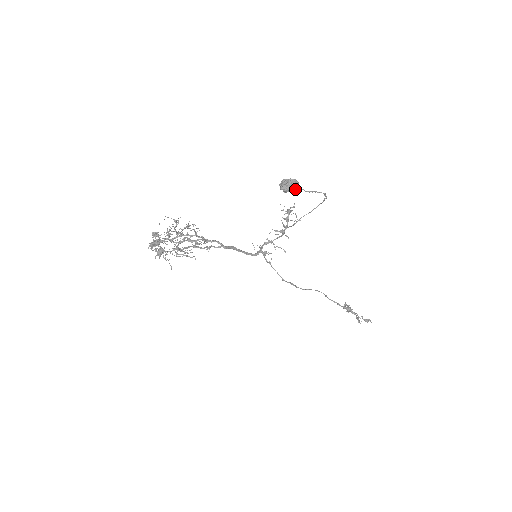
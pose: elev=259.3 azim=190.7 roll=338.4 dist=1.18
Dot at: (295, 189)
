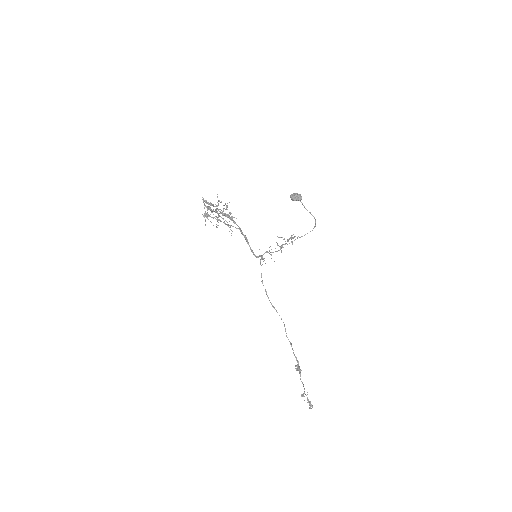
Dot at: (298, 200)
